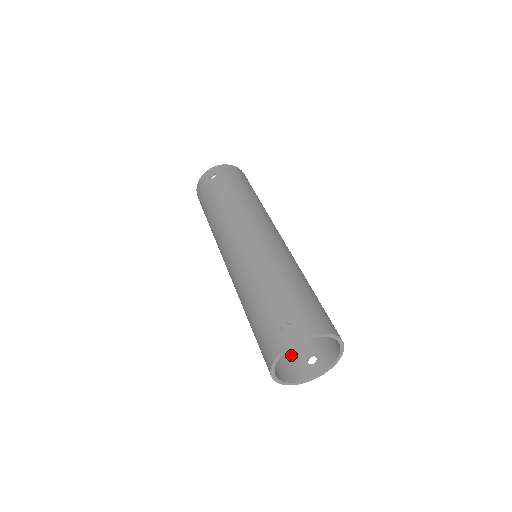
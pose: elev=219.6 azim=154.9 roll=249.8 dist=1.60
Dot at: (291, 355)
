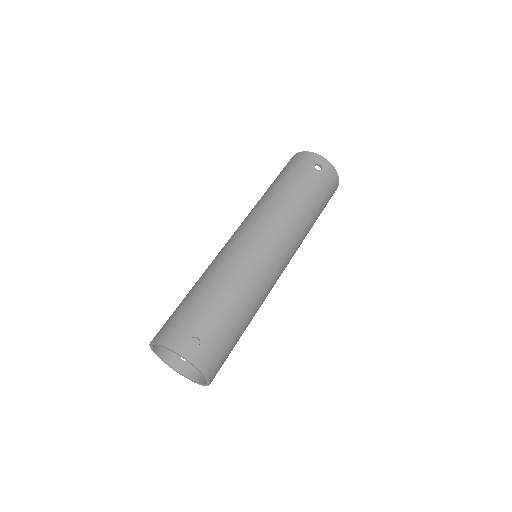
Dot at: occluded
